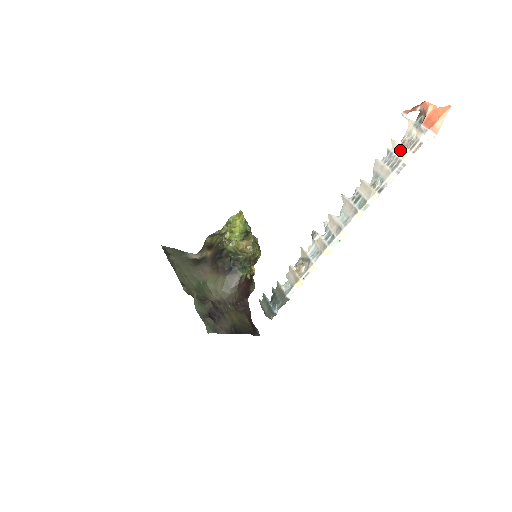
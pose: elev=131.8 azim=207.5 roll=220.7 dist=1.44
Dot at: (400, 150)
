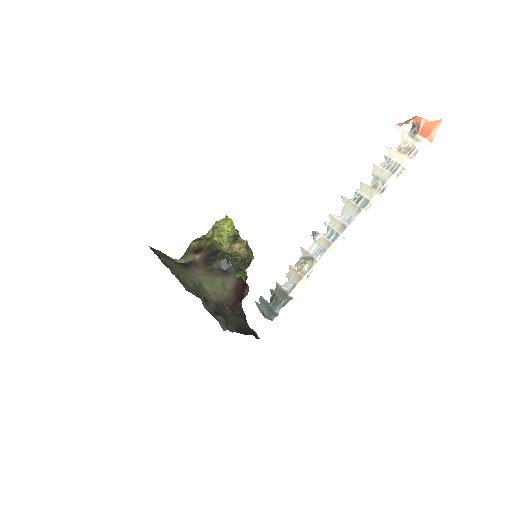
Dot at: (398, 156)
